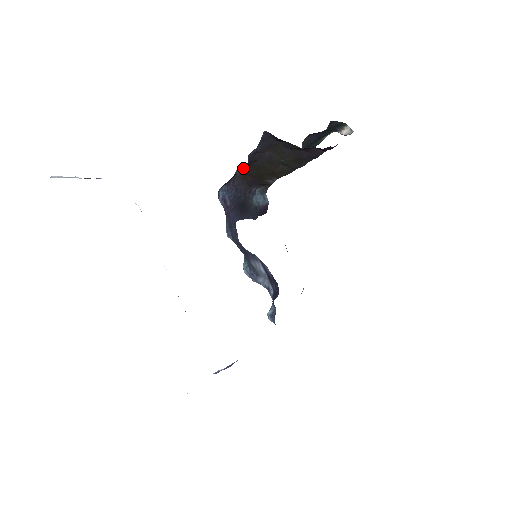
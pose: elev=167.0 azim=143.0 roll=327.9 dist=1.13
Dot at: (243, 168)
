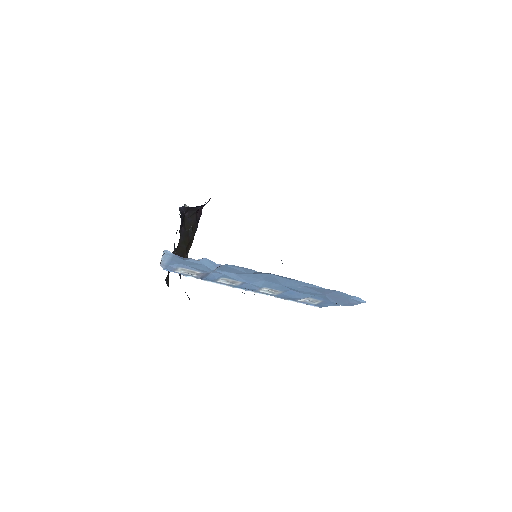
Dot at: occluded
